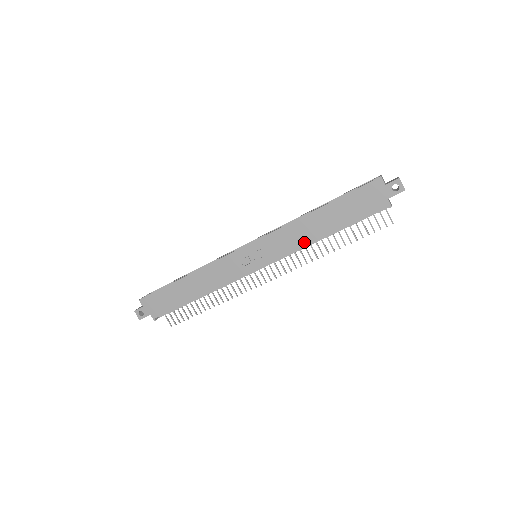
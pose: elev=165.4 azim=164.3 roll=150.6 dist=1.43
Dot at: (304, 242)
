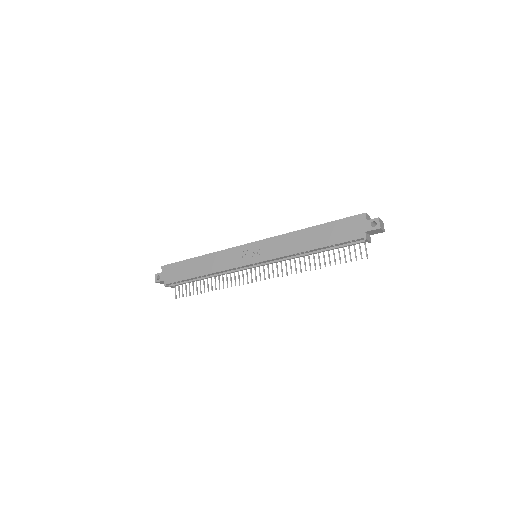
Dot at: (293, 251)
